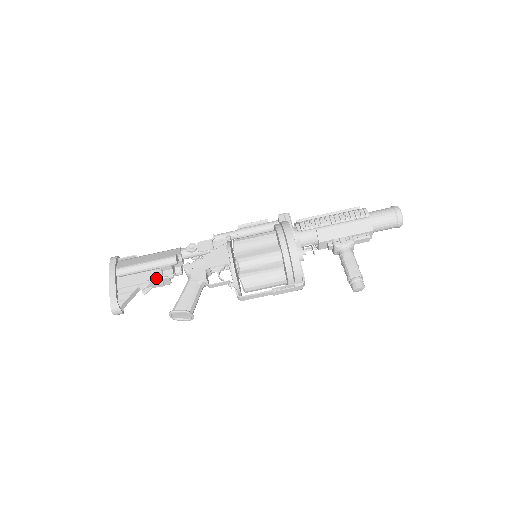
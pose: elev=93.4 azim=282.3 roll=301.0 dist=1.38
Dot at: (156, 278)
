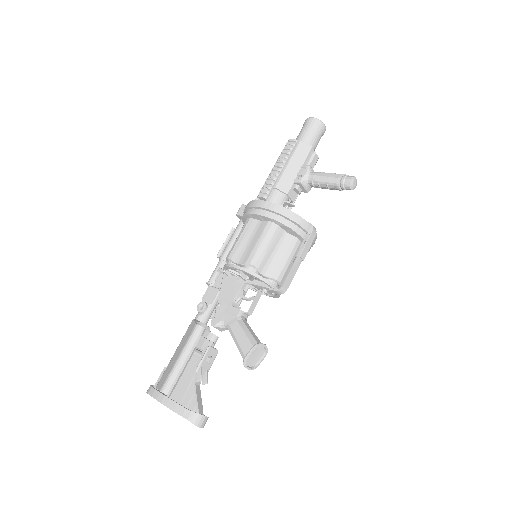
Dot at: (201, 358)
